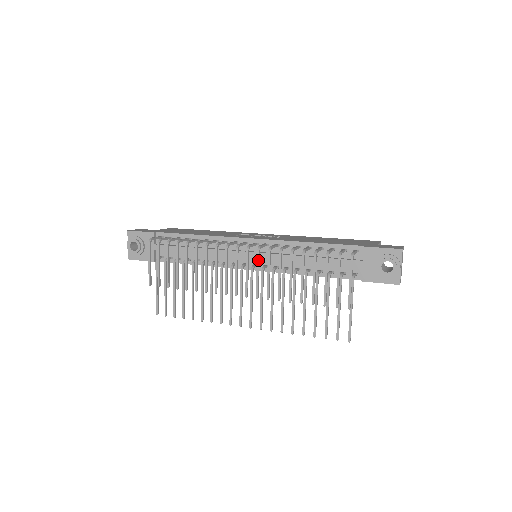
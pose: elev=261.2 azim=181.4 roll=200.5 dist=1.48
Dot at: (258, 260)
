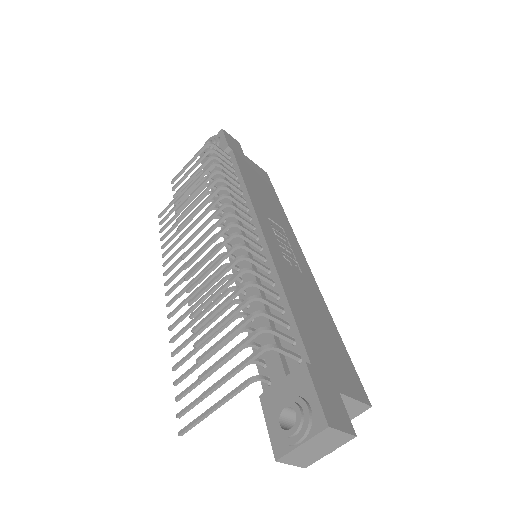
Dot at: (222, 244)
